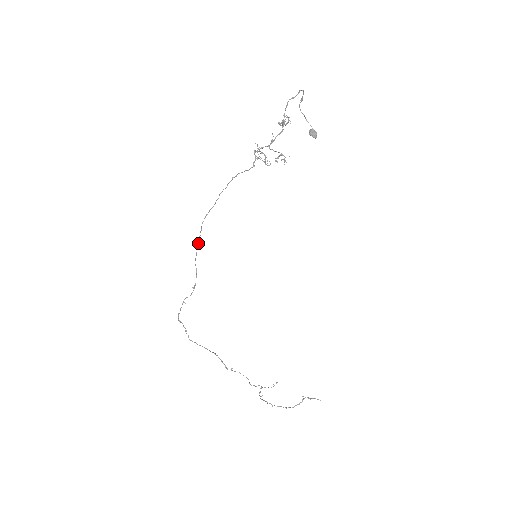
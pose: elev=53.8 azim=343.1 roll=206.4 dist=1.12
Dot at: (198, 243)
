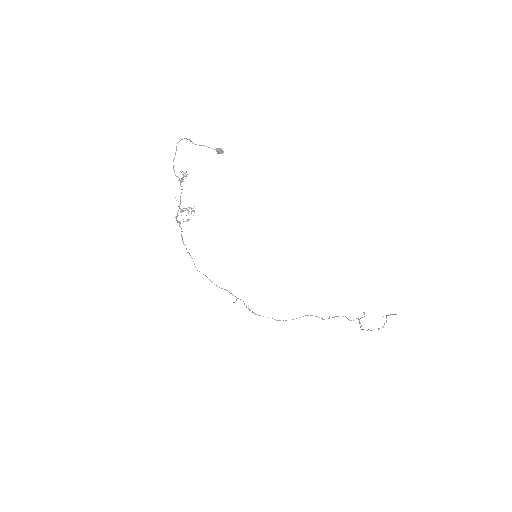
Dot at: (209, 279)
